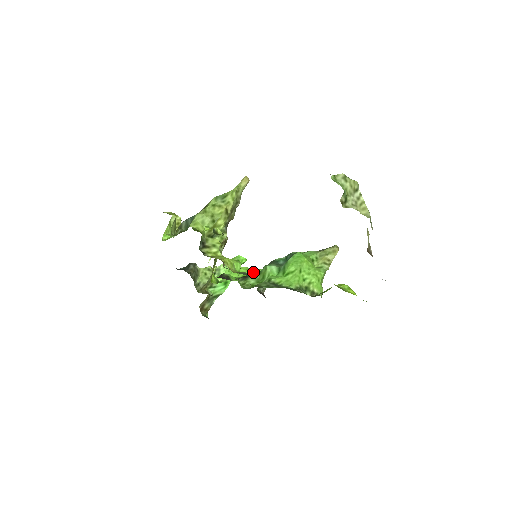
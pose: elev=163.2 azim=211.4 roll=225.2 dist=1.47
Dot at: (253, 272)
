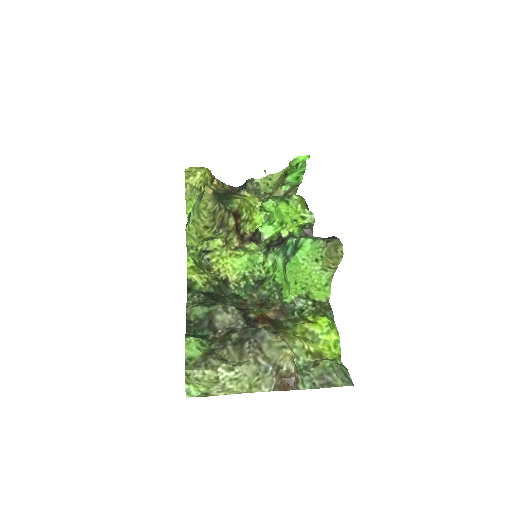
Dot at: (289, 221)
